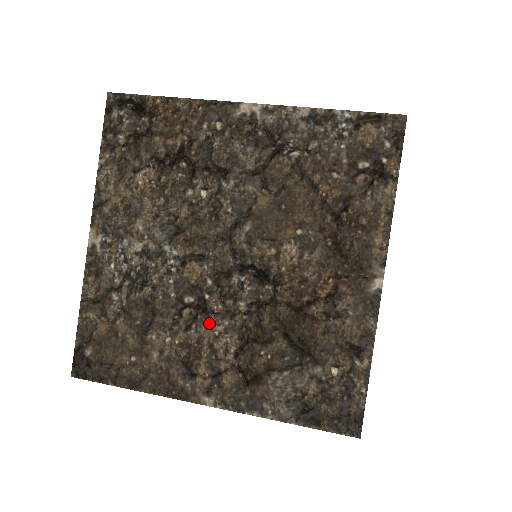
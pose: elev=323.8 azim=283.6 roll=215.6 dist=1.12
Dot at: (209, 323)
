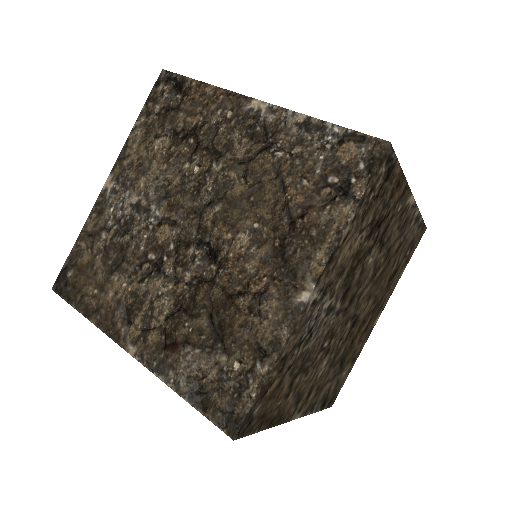
Dot at: (158, 282)
